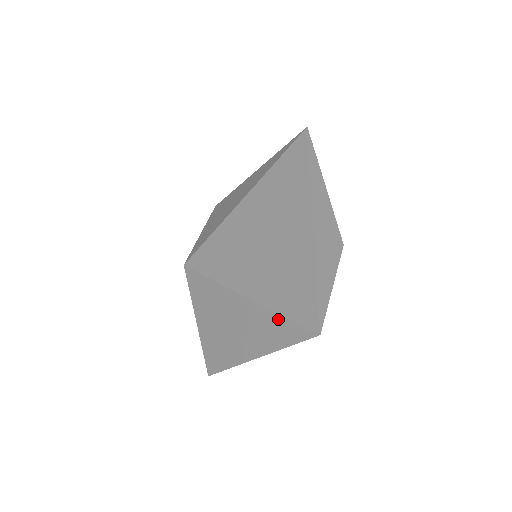
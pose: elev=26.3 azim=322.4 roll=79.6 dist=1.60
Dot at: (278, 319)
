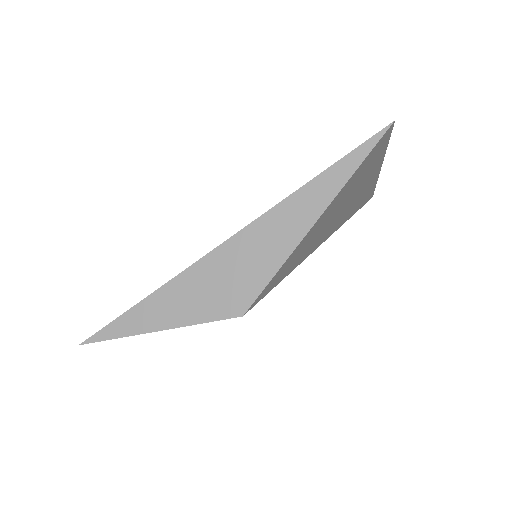
Dot at: occluded
